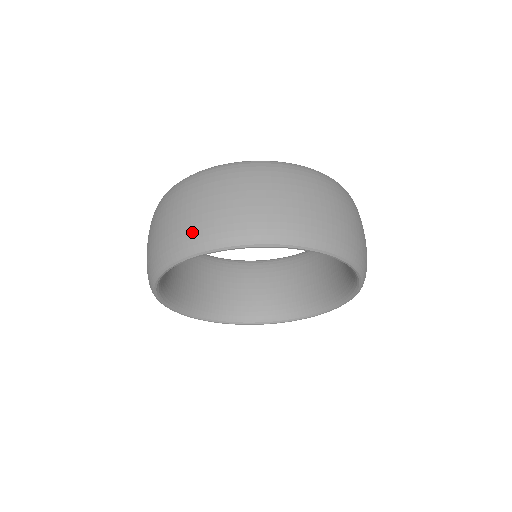
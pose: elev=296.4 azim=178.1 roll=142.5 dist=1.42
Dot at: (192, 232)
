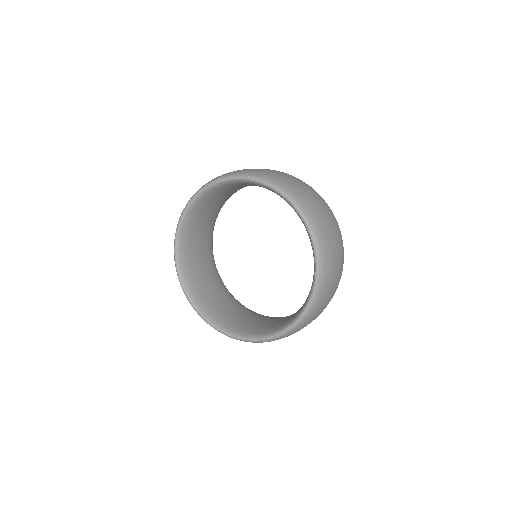
Dot at: occluded
